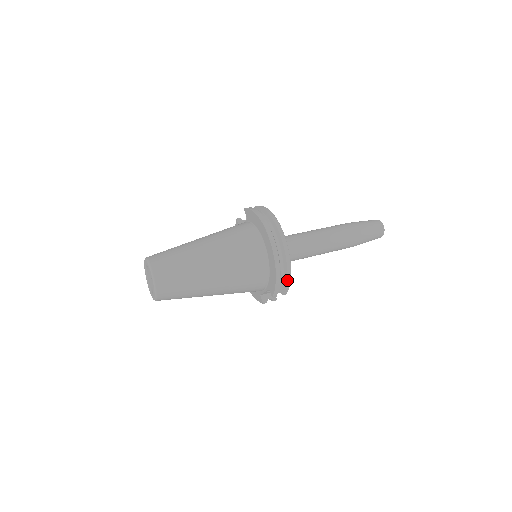
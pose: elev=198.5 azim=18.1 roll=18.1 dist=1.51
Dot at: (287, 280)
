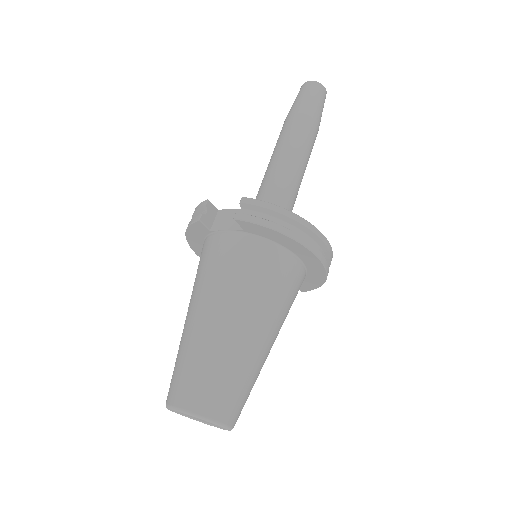
Dot at: occluded
